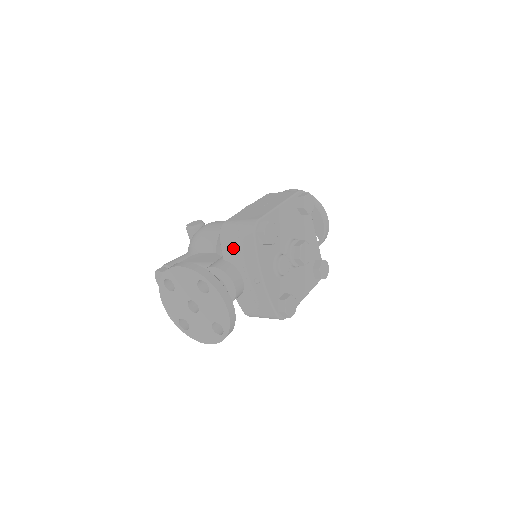
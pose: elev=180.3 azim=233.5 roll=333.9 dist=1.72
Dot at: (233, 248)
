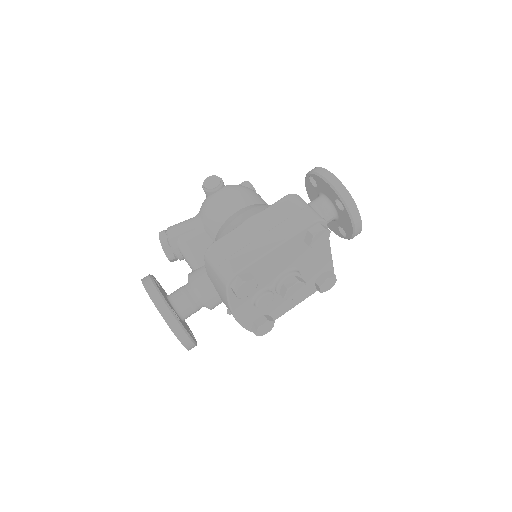
Dot at: (212, 277)
